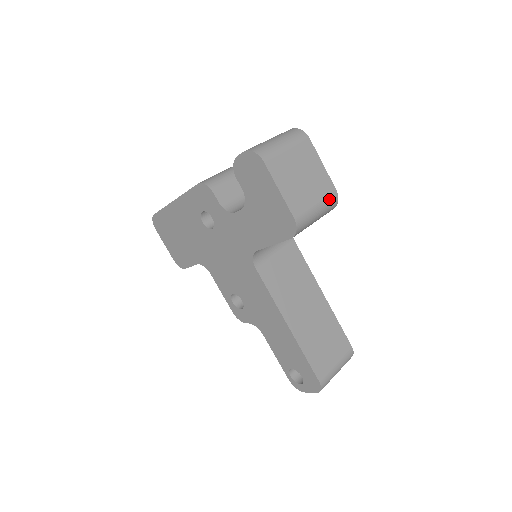
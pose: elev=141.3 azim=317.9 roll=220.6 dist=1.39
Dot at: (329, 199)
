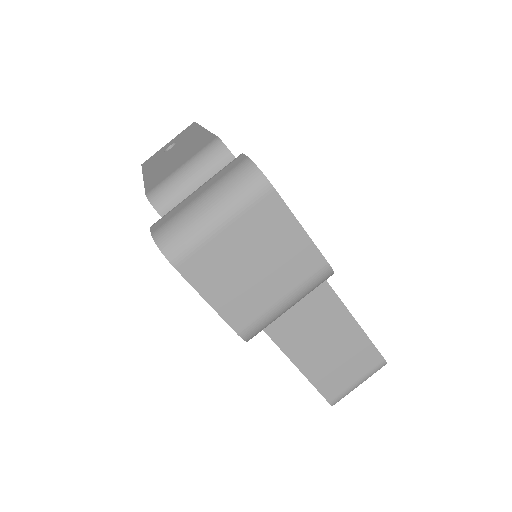
Dot at: (311, 281)
